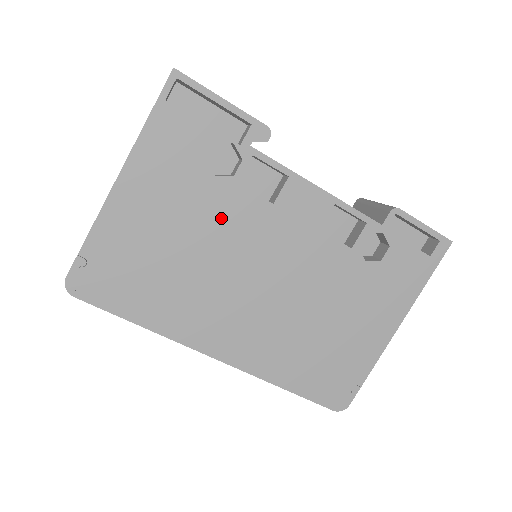
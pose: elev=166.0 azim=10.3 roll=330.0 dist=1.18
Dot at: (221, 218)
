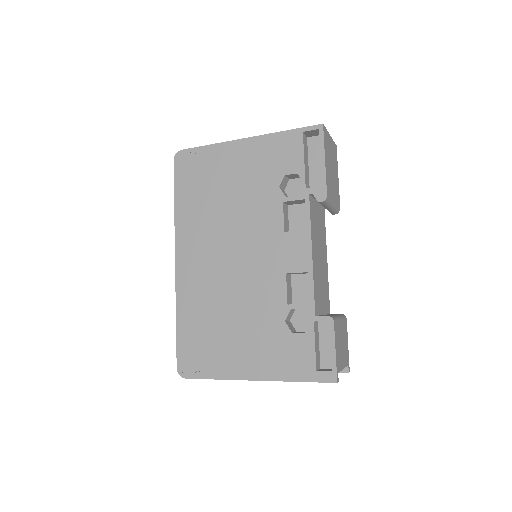
Dot at: (258, 207)
